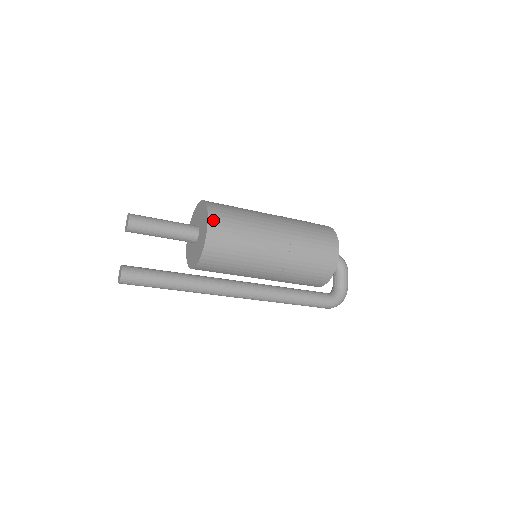
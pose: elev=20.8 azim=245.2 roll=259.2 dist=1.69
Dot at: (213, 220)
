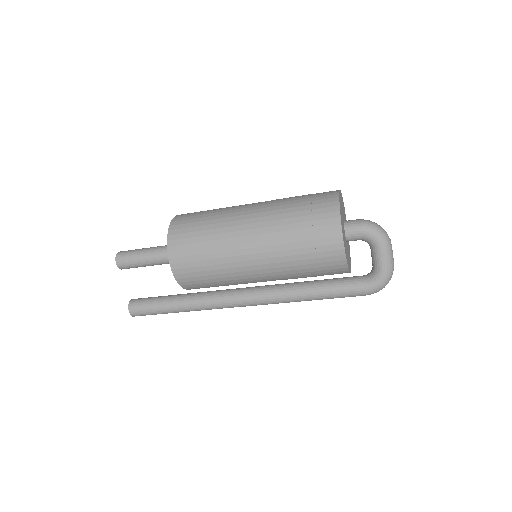
Dot at: (173, 252)
